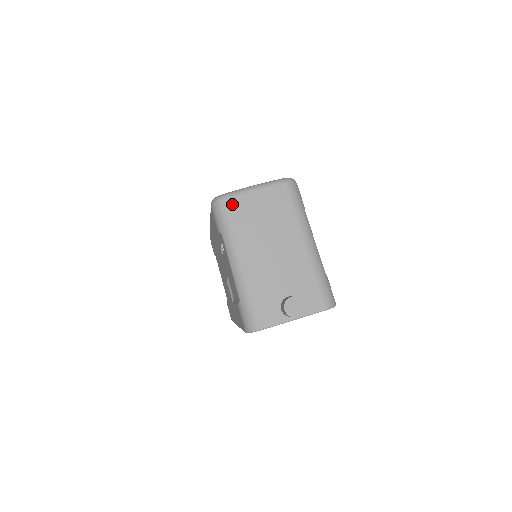
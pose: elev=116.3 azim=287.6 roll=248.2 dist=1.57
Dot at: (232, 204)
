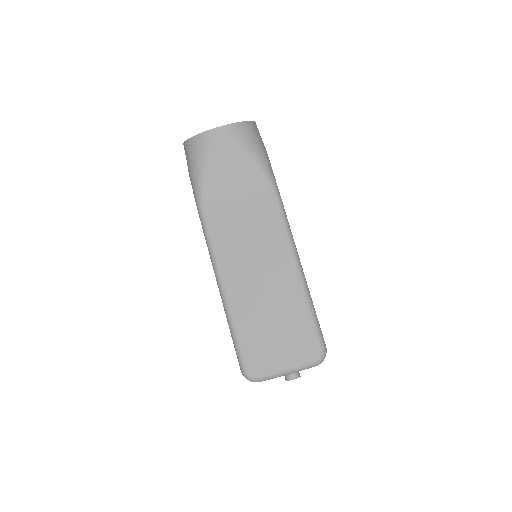
Dot at: occluded
